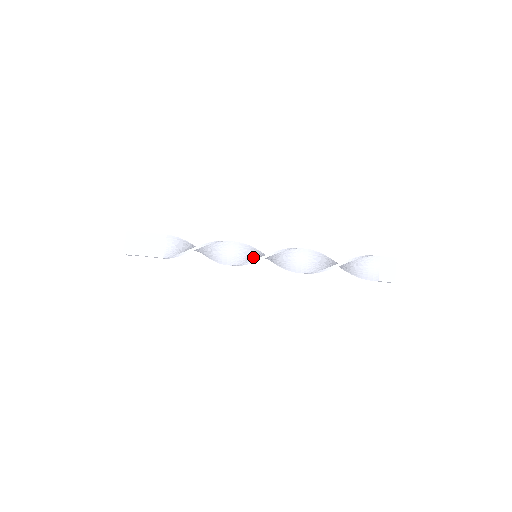
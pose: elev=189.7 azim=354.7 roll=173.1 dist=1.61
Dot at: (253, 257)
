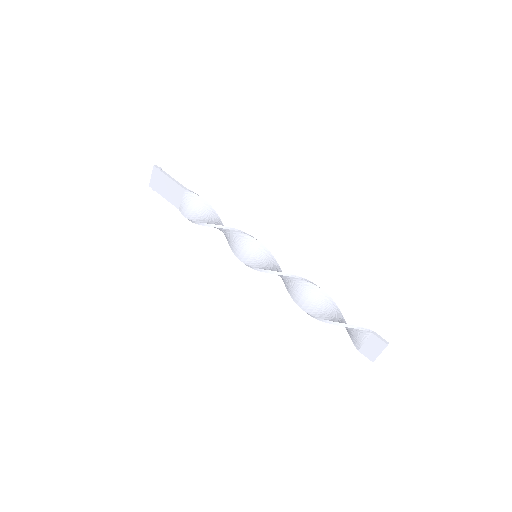
Dot at: (250, 259)
